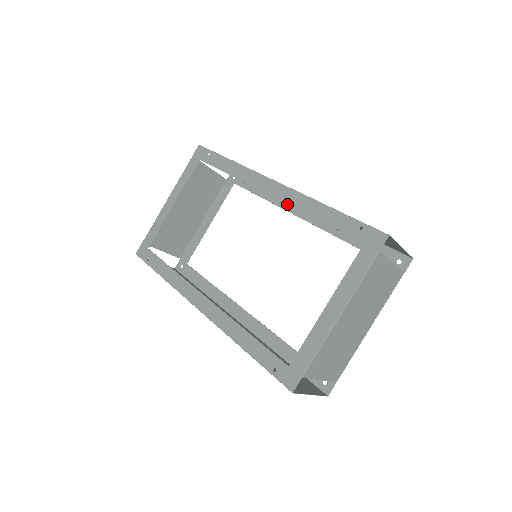
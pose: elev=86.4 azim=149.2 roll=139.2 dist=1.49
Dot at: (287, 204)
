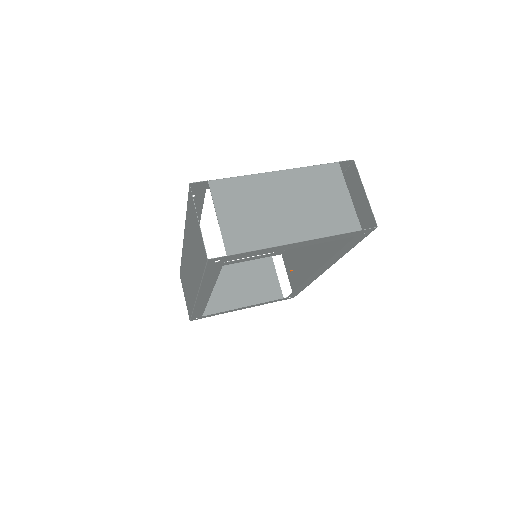
Dot at: (312, 278)
